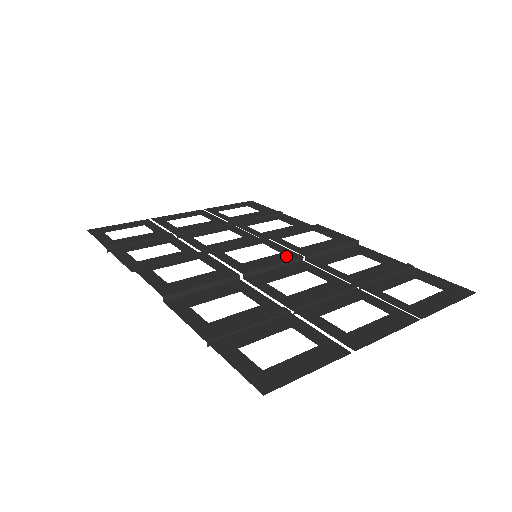
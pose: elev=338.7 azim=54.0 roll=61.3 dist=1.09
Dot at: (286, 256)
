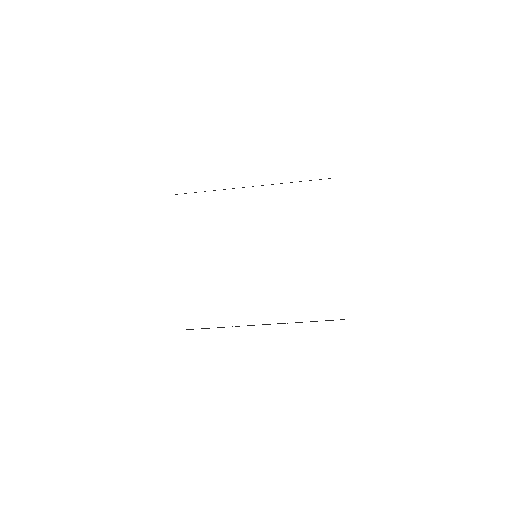
Dot at: occluded
